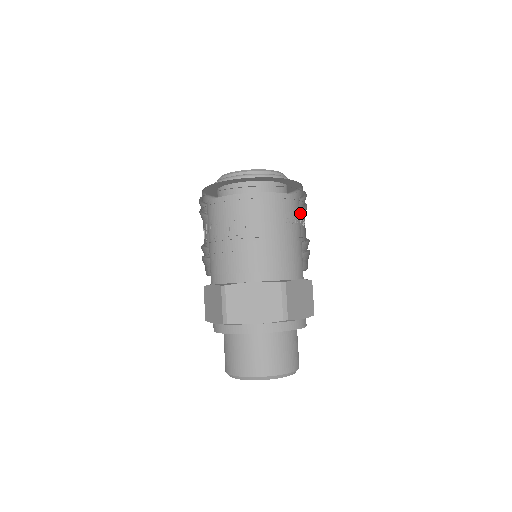
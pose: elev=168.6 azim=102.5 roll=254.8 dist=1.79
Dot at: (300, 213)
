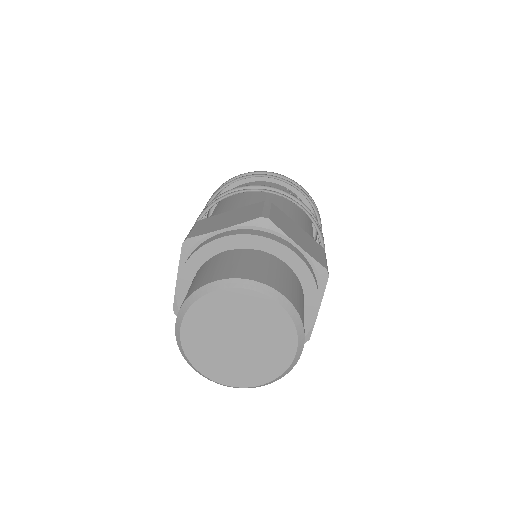
Dot at: occluded
